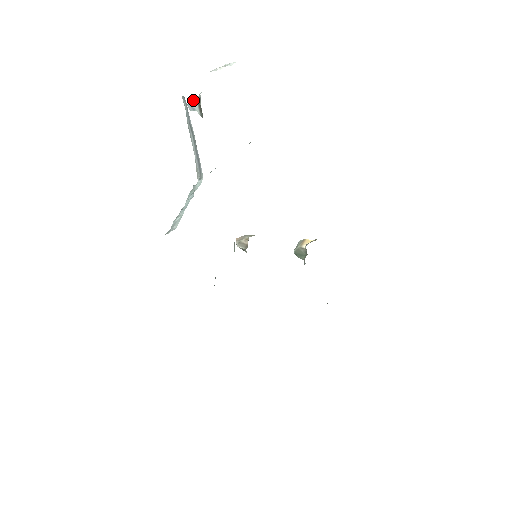
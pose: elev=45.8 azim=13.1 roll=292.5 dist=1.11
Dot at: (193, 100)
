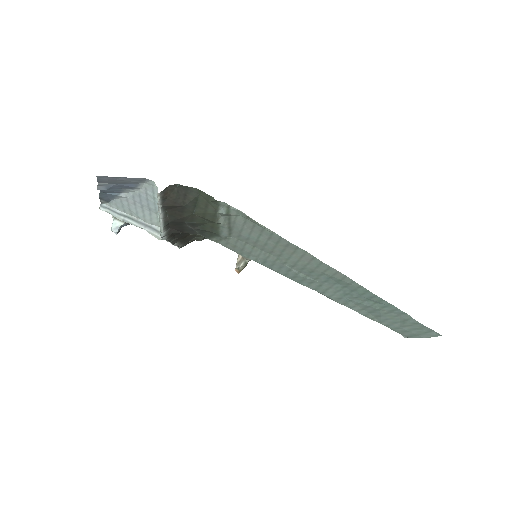
Dot at: (112, 223)
